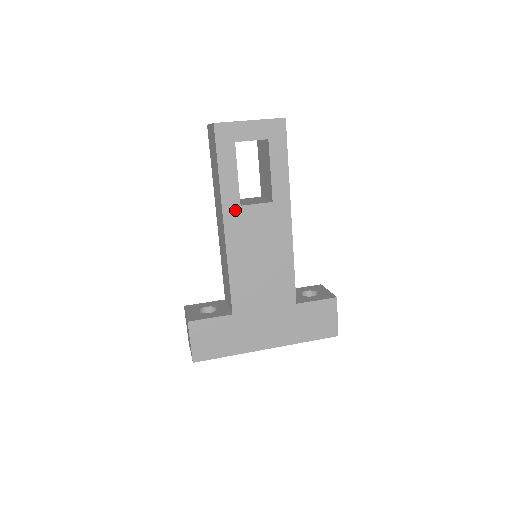
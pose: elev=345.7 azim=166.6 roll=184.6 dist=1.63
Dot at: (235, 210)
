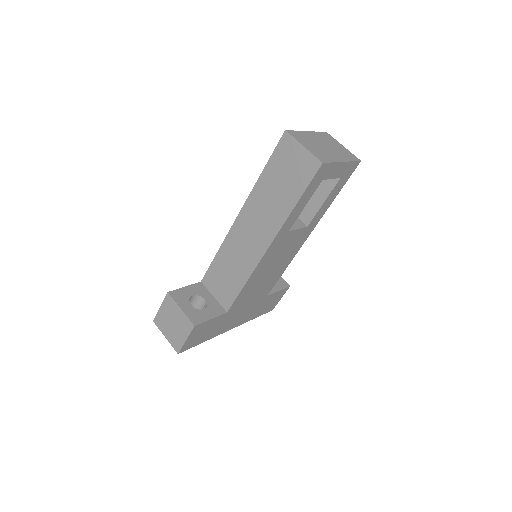
Dot at: (283, 235)
